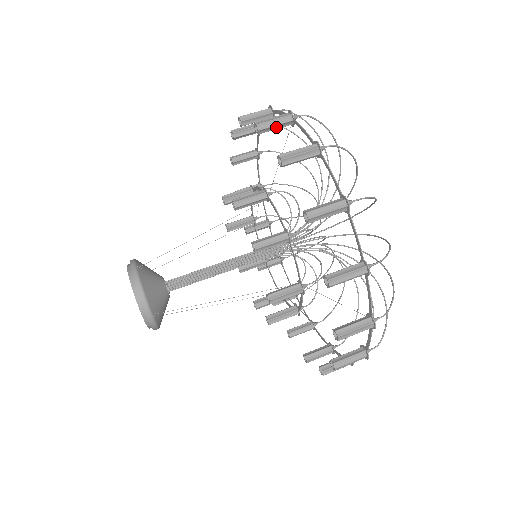
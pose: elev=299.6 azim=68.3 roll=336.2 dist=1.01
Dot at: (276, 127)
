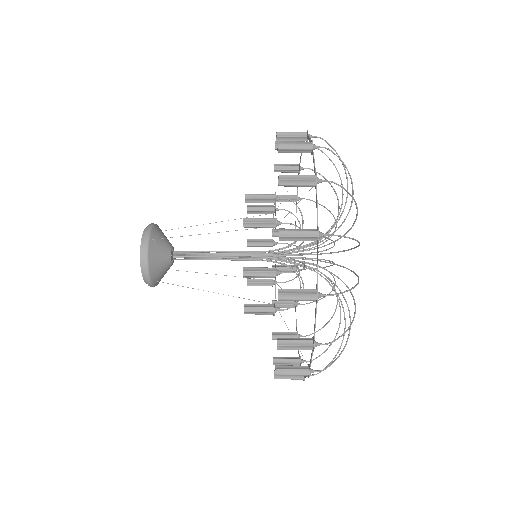
Dot at: (287, 168)
